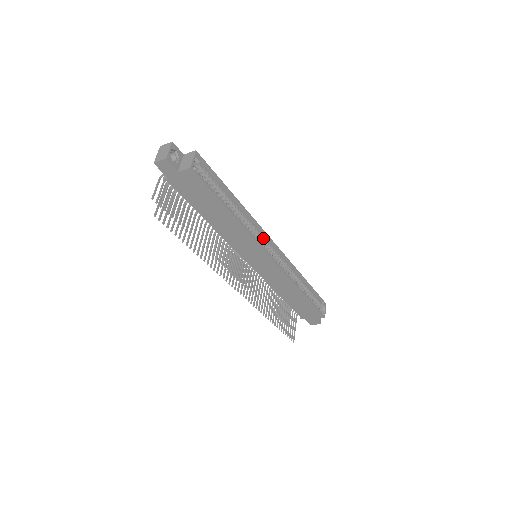
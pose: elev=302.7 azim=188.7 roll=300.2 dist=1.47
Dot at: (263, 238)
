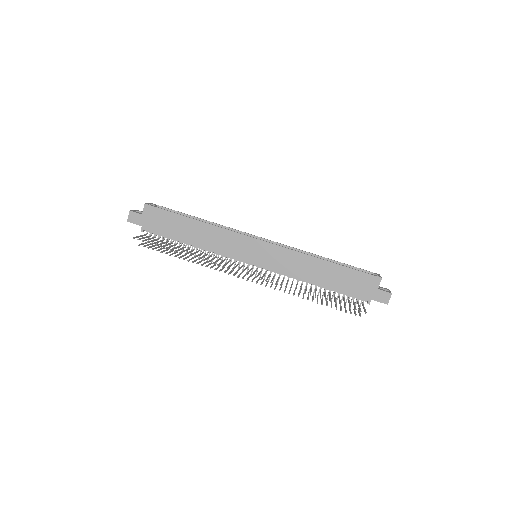
Dot at: occluded
